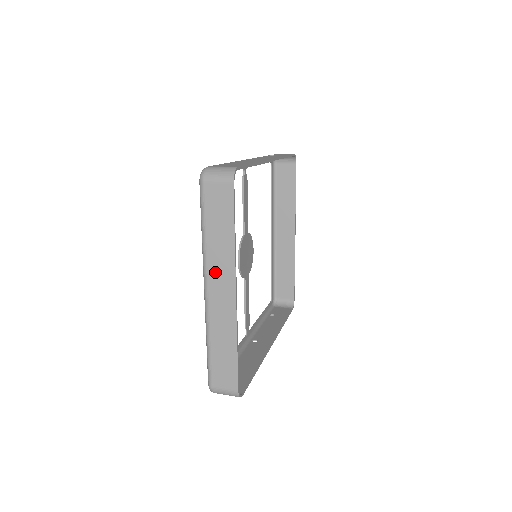
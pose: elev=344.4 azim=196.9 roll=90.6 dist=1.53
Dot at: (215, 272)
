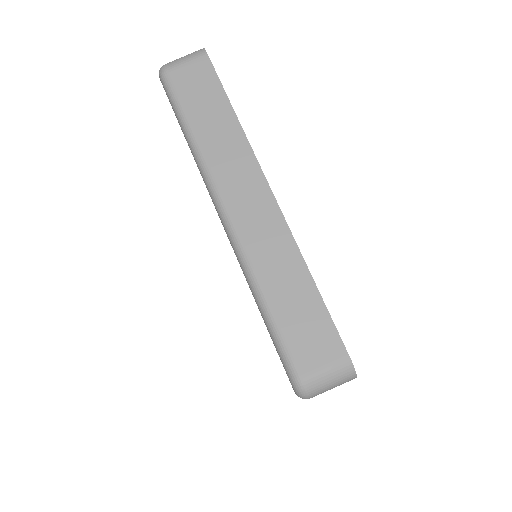
Dot at: (227, 176)
